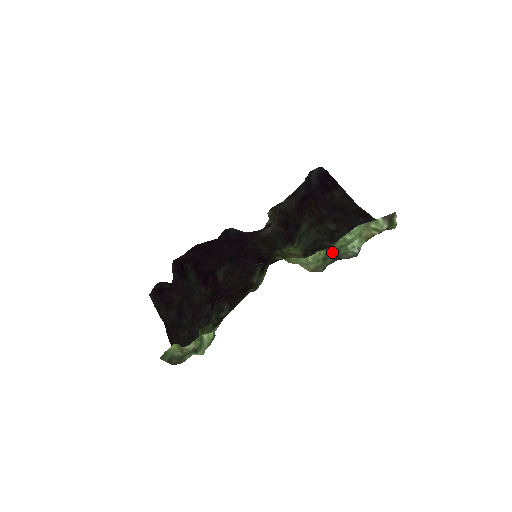
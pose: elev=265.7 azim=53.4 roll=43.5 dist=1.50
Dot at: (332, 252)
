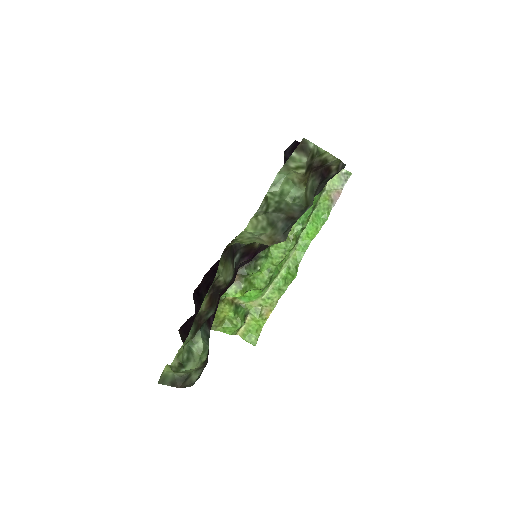
Dot at: (275, 214)
